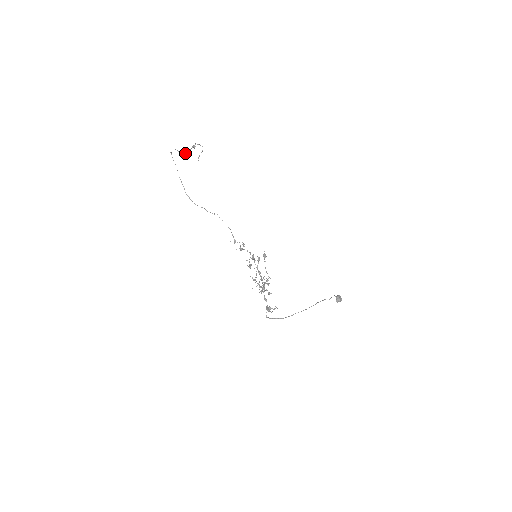
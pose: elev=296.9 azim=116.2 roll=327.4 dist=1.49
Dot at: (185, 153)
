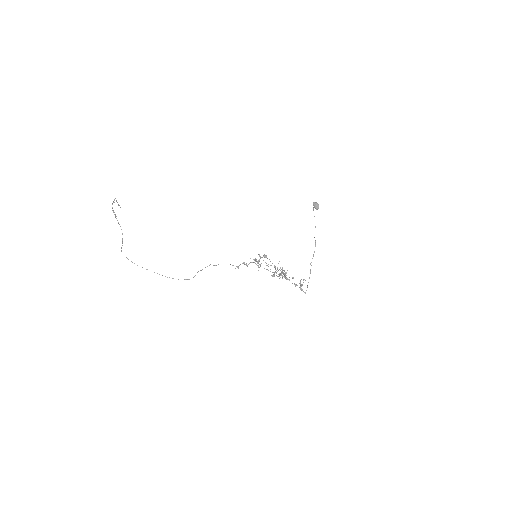
Dot at: occluded
